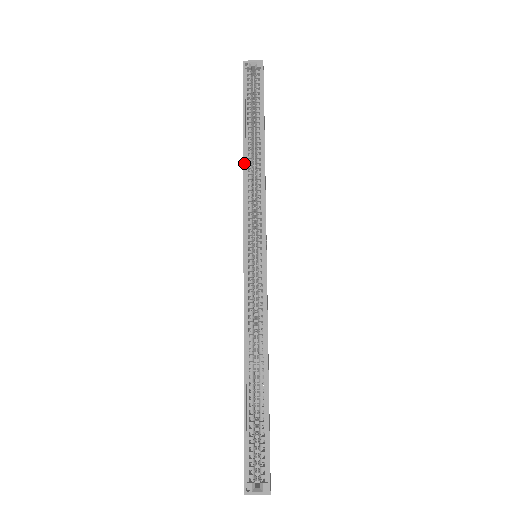
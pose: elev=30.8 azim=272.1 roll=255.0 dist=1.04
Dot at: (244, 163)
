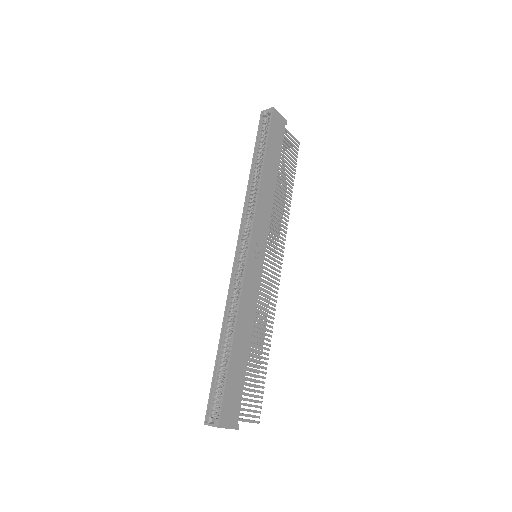
Dot at: (248, 187)
